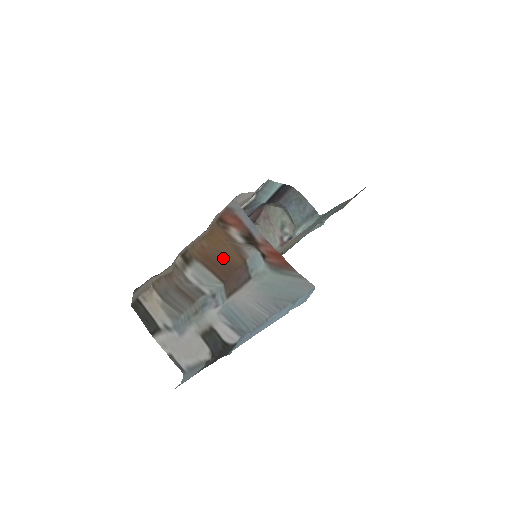
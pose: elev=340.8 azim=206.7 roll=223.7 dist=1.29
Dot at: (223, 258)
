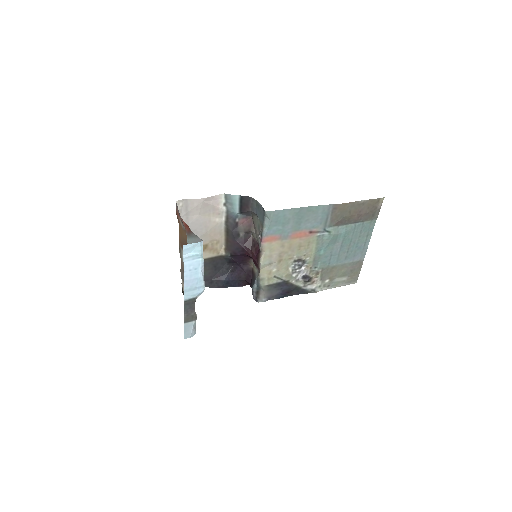
Dot at: (186, 241)
